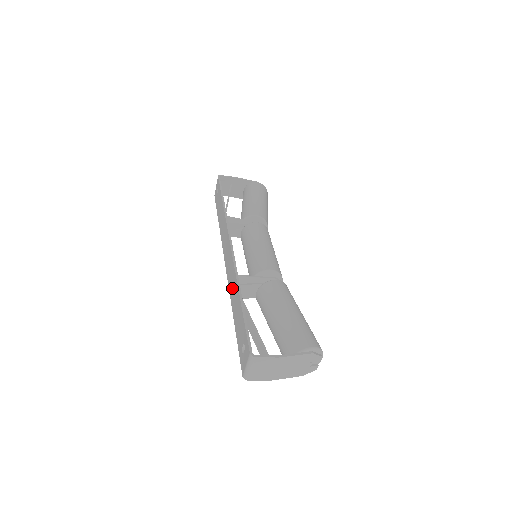
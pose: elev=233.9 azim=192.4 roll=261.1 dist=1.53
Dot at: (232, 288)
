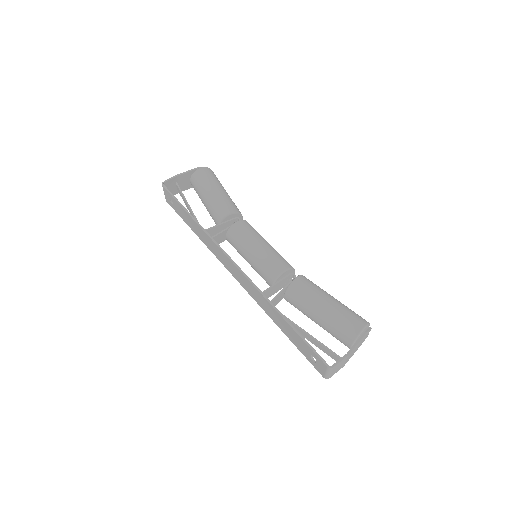
Dot at: (263, 304)
